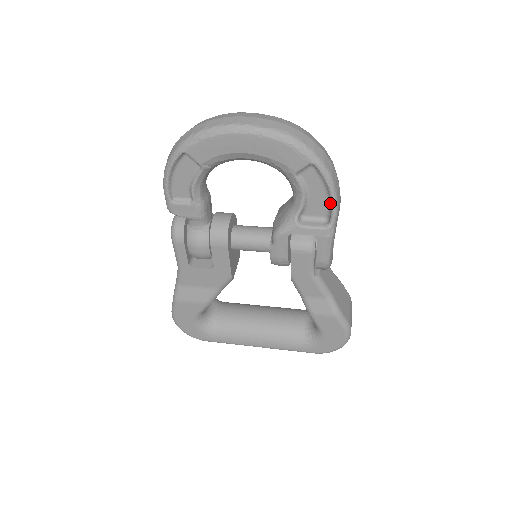
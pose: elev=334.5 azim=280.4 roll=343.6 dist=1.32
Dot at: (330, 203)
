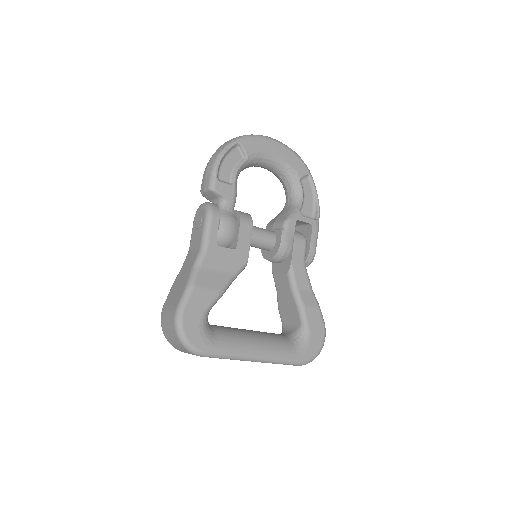
Dot at: (316, 205)
